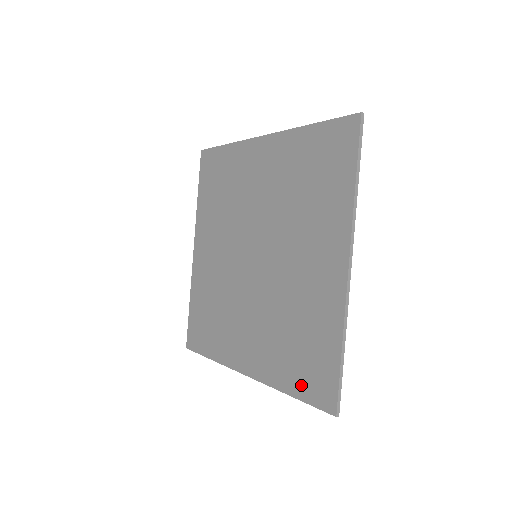
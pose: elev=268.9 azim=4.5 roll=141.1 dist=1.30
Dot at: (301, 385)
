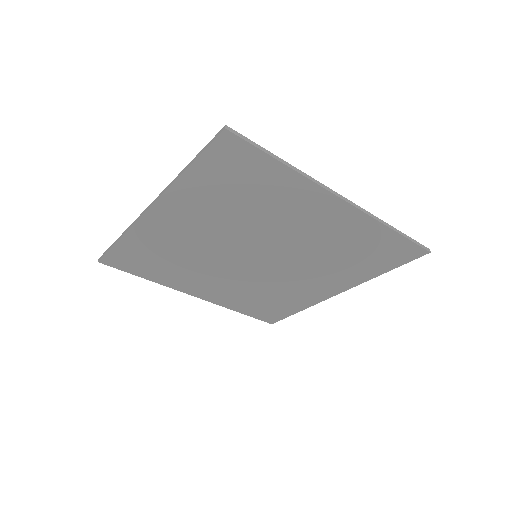
Dot at: (387, 264)
